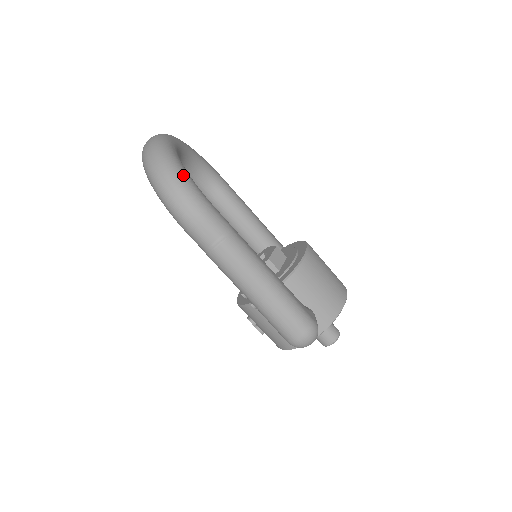
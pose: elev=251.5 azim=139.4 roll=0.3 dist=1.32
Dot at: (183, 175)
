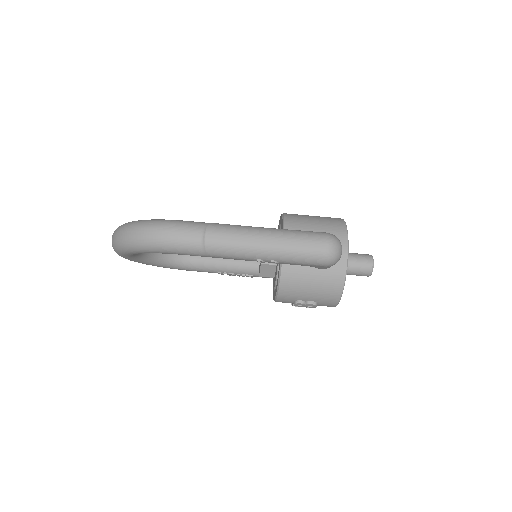
Dot at: (145, 220)
